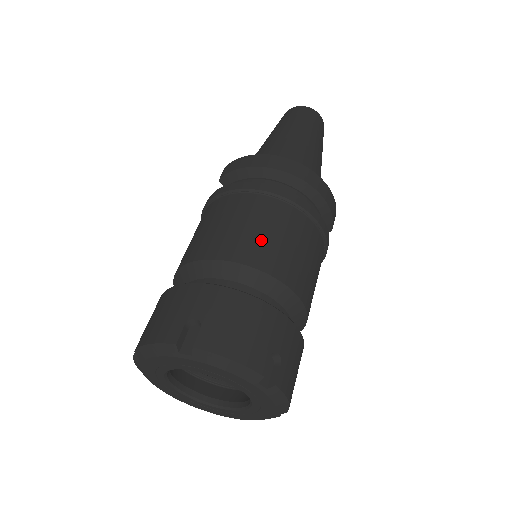
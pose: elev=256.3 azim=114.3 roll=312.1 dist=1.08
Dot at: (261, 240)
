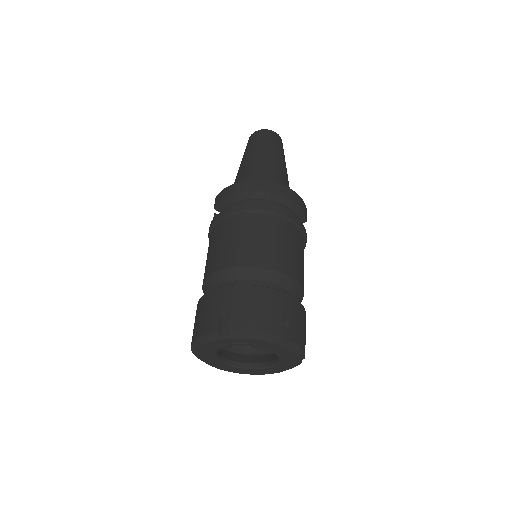
Dot at: (255, 246)
